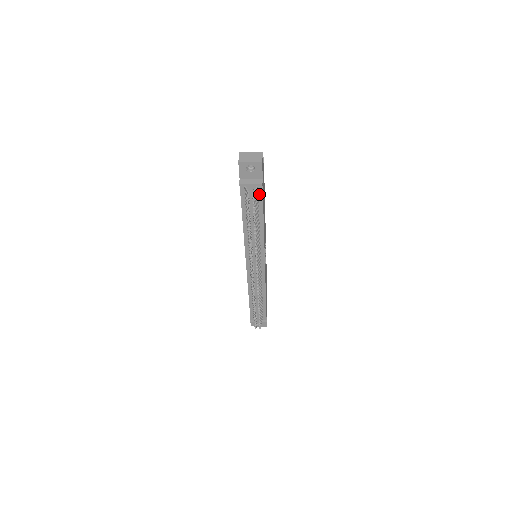
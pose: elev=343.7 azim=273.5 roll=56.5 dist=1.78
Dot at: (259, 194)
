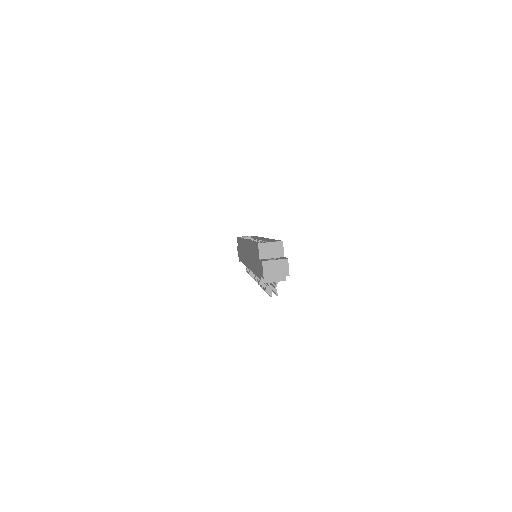
Dot at: occluded
